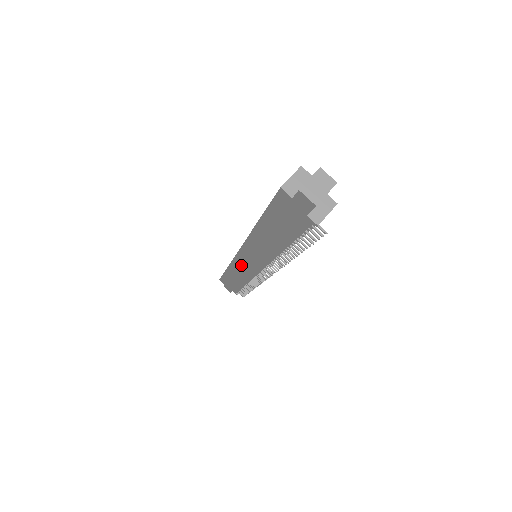
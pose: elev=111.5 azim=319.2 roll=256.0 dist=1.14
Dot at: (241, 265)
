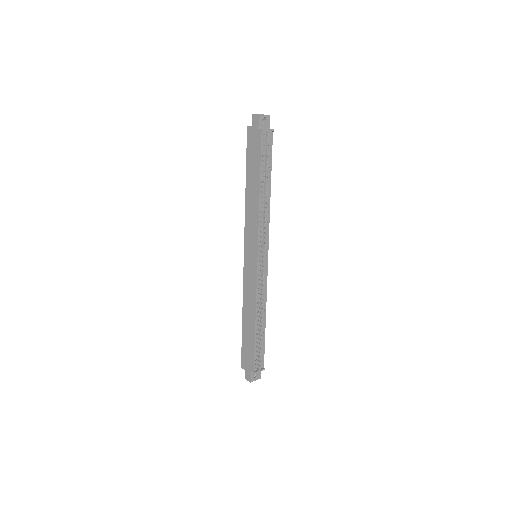
Dot at: (248, 278)
